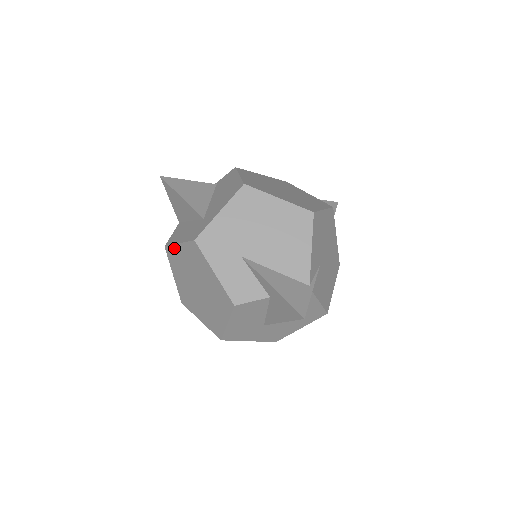
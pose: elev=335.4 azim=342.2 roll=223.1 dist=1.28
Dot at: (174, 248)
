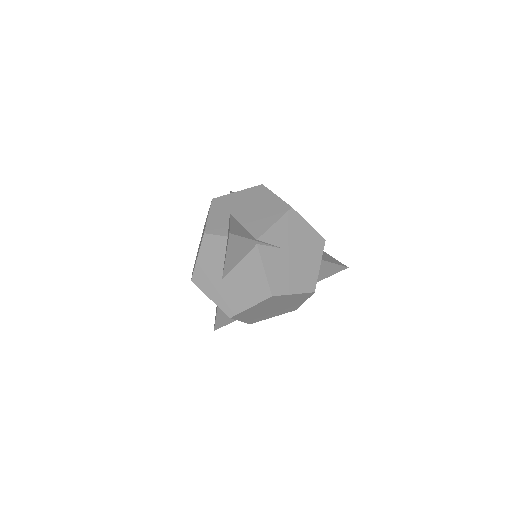
Dot at: occluded
